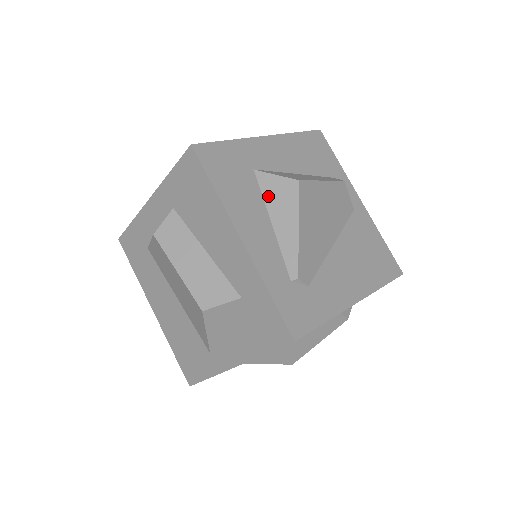
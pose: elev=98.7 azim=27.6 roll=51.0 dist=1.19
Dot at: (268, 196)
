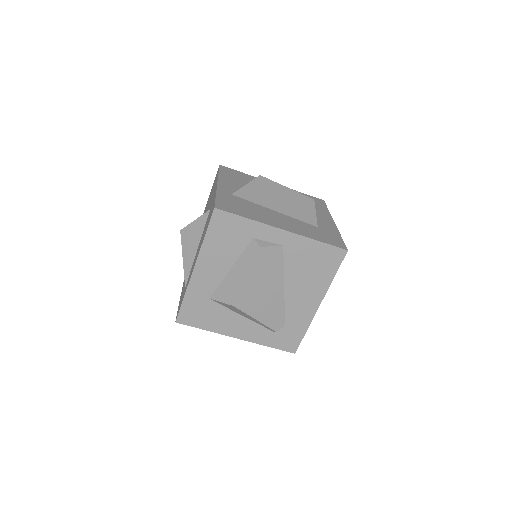
Dot at: (228, 308)
